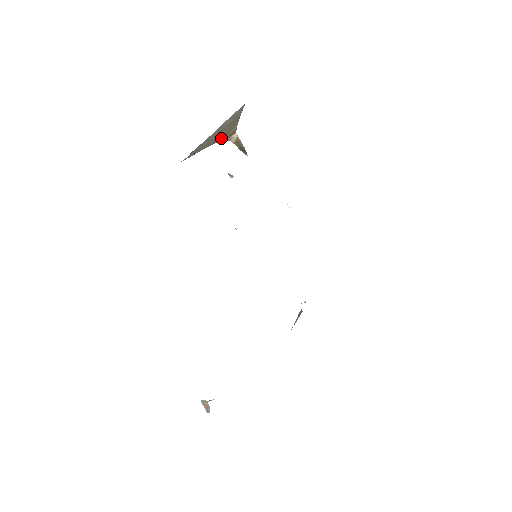
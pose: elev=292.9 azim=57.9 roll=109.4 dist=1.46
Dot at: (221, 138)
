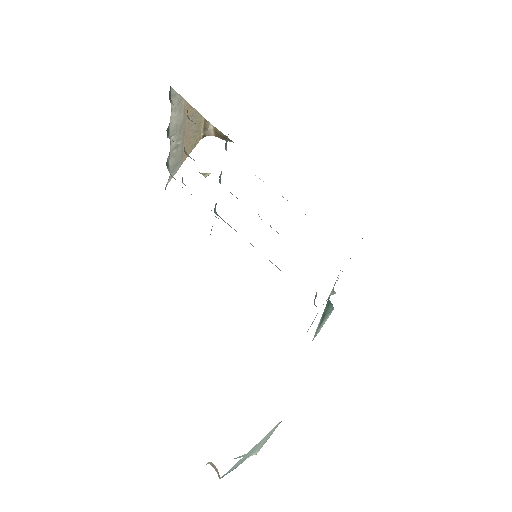
Dot at: (197, 137)
